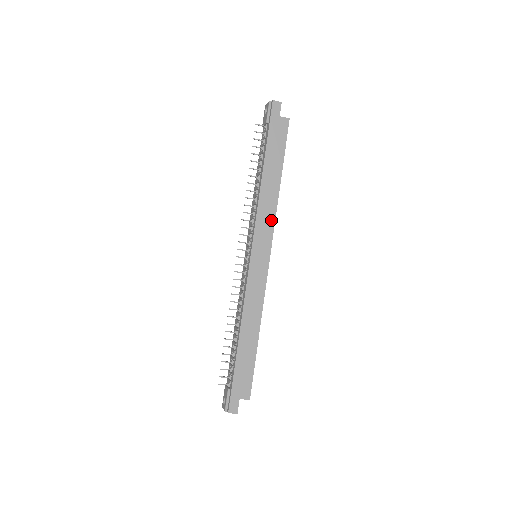
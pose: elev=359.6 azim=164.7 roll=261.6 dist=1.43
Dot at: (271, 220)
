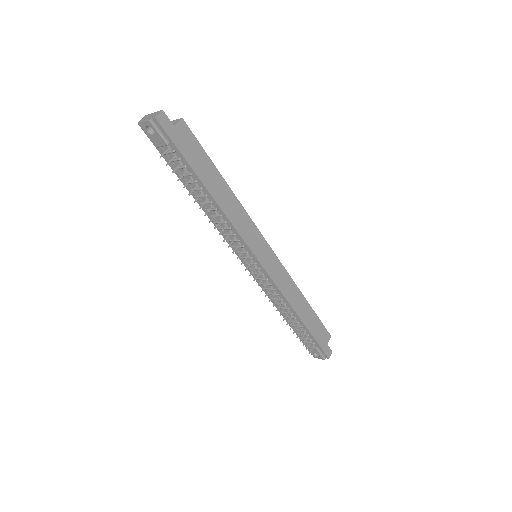
Dot at: (248, 222)
